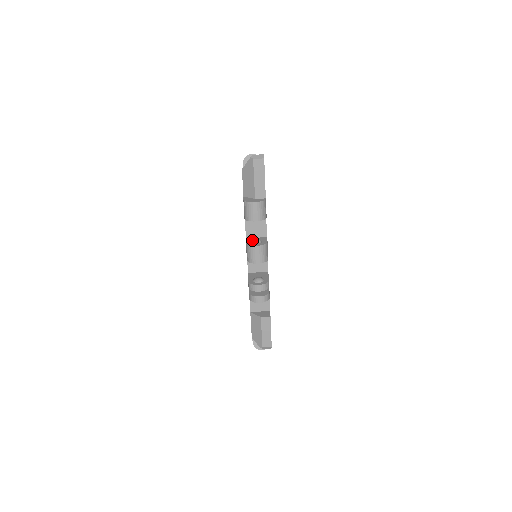
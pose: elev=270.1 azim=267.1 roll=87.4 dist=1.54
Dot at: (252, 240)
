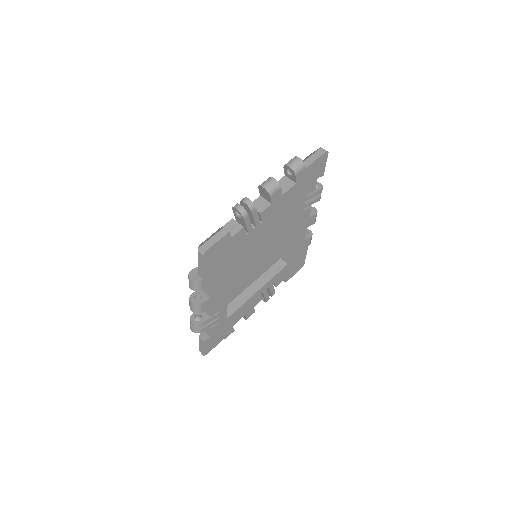
Dot at: occluded
